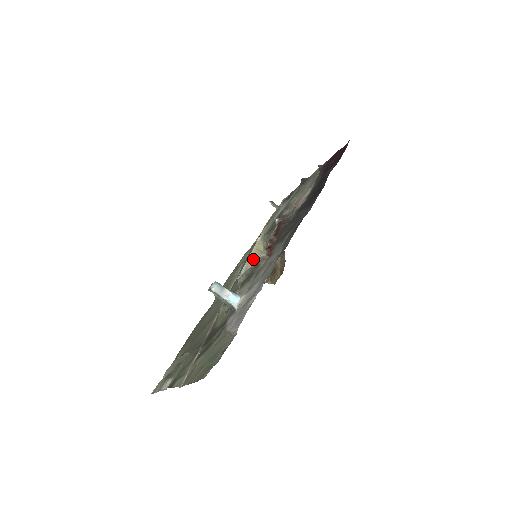
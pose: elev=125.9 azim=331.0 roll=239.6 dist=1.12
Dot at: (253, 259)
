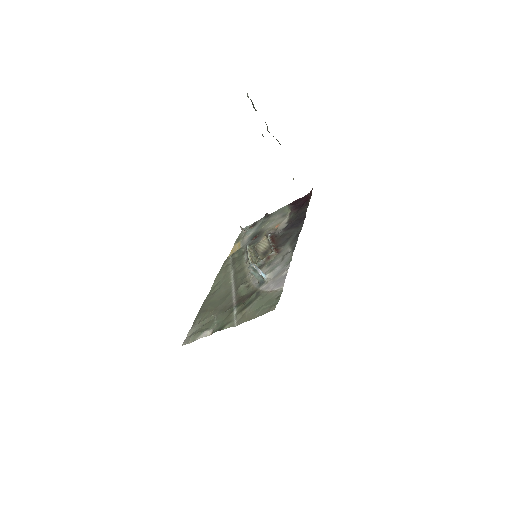
Dot at: (251, 258)
